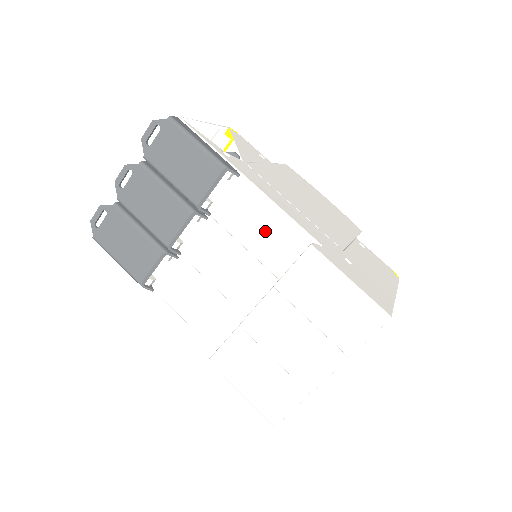
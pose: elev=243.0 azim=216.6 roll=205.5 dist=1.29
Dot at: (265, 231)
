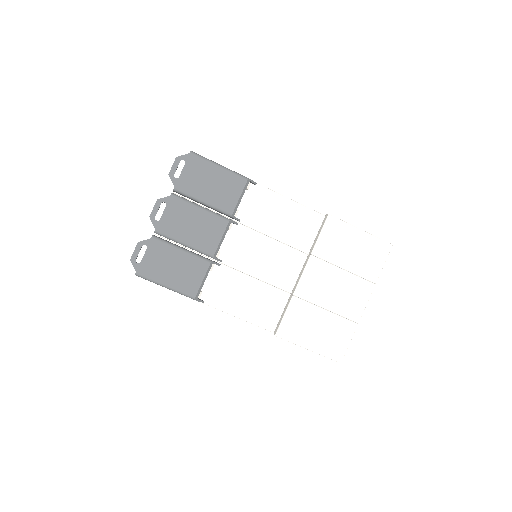
Dot at: (285, 220)
